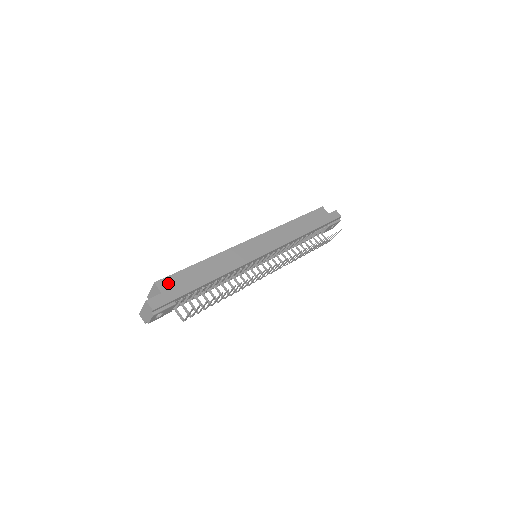
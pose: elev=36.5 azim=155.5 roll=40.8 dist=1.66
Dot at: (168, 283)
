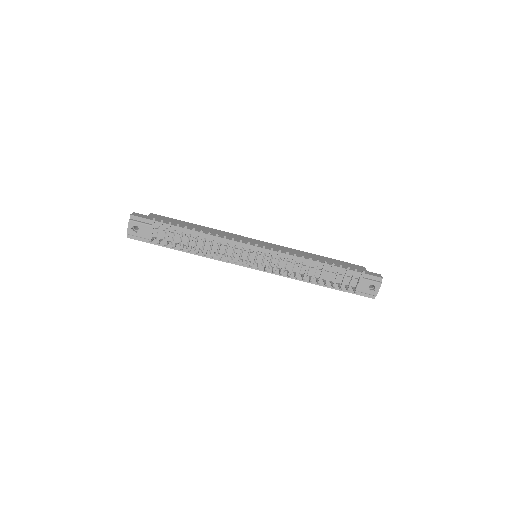
Dot at: (159, 217)
